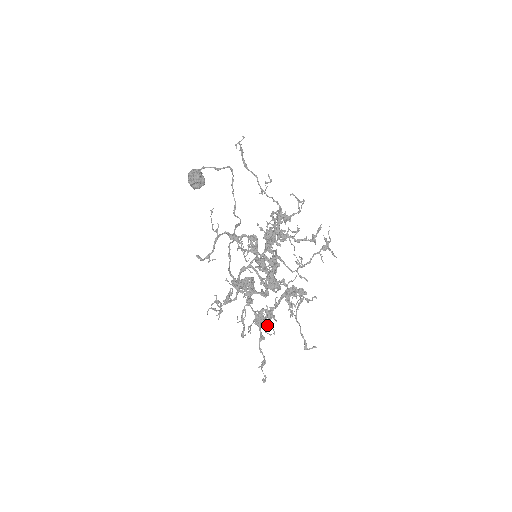
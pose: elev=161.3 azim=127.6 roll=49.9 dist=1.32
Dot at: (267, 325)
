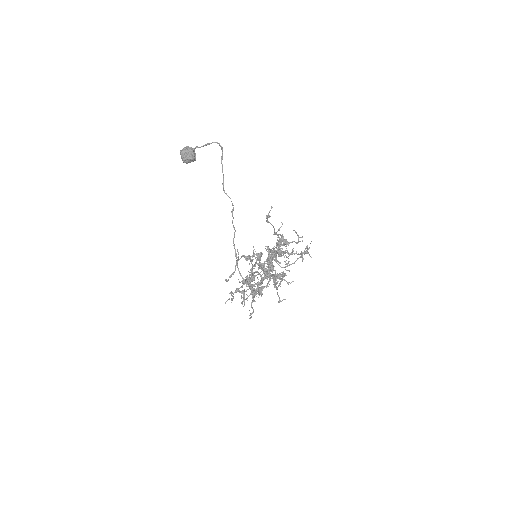
Dot at: (258, 294)
